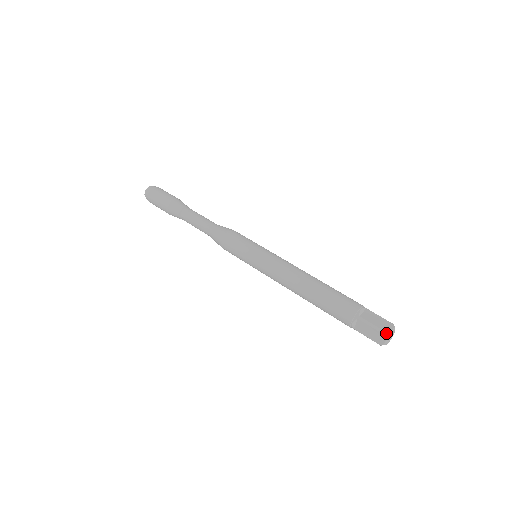
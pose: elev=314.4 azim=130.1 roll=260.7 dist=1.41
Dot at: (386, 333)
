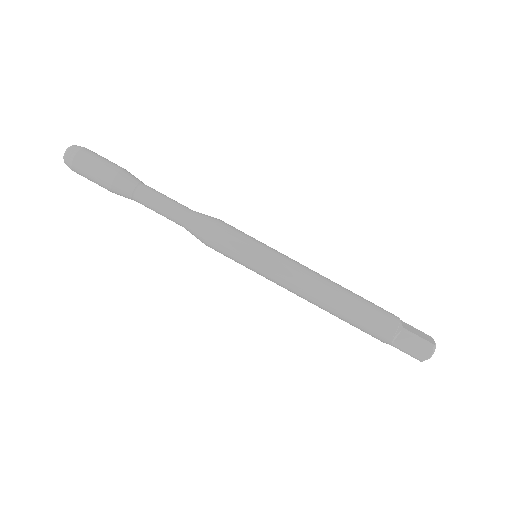
Dot at: (434, 345)
